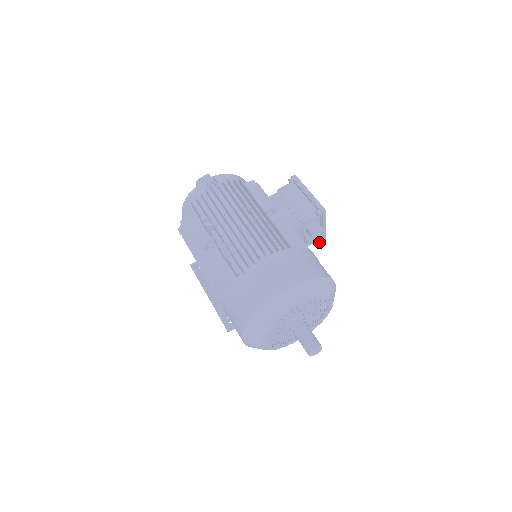
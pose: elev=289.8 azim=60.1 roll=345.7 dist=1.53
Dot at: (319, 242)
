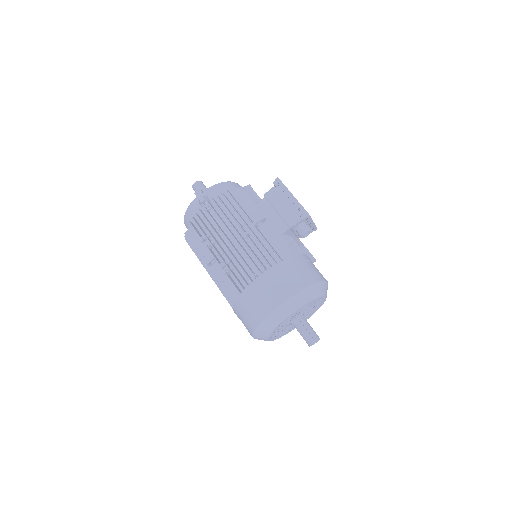
Dot at: (311, 231)
